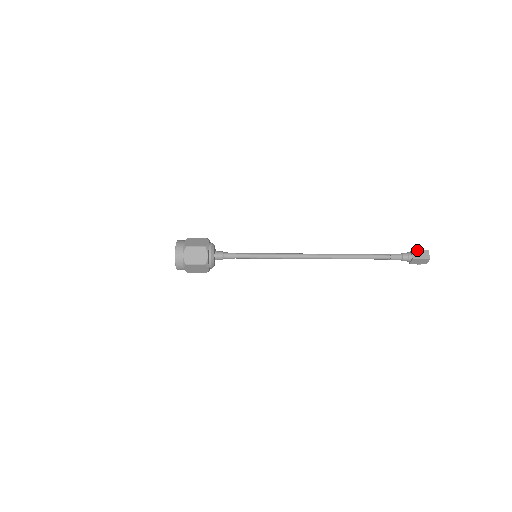
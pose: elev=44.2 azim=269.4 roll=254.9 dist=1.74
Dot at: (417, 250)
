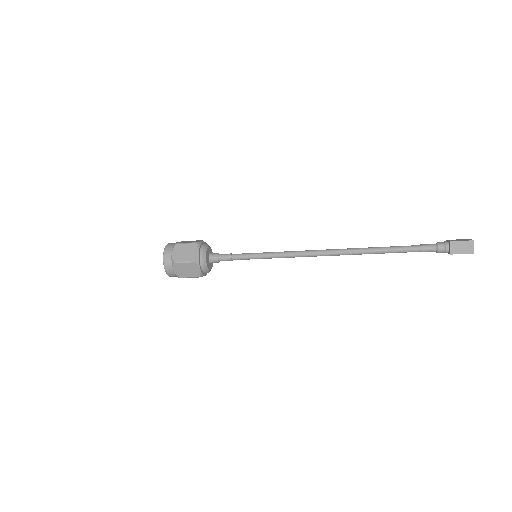
Dot at: (458, 241)
